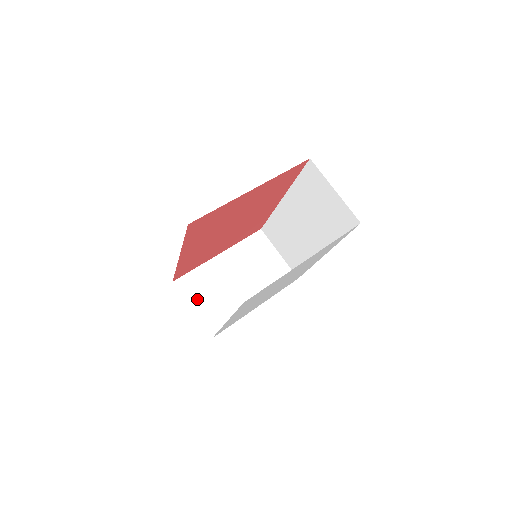
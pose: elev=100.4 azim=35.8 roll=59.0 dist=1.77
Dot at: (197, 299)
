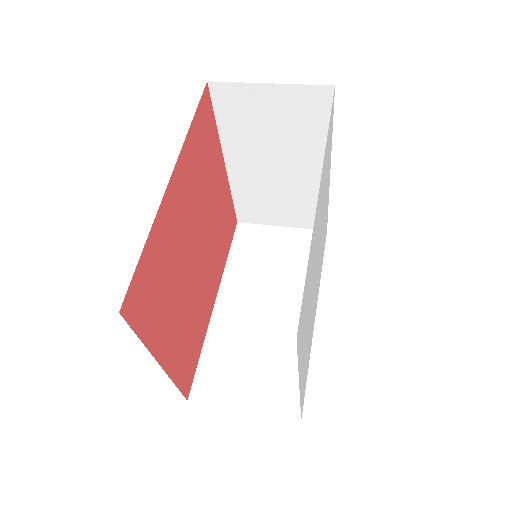
Dot at: occluded
